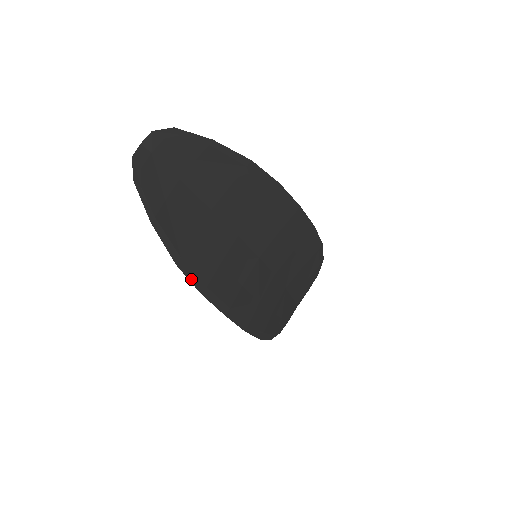
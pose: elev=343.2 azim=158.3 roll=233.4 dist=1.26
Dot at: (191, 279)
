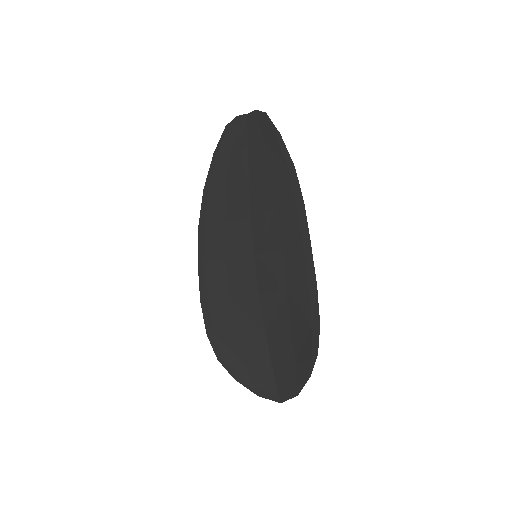
Dot at: (202, 209)
